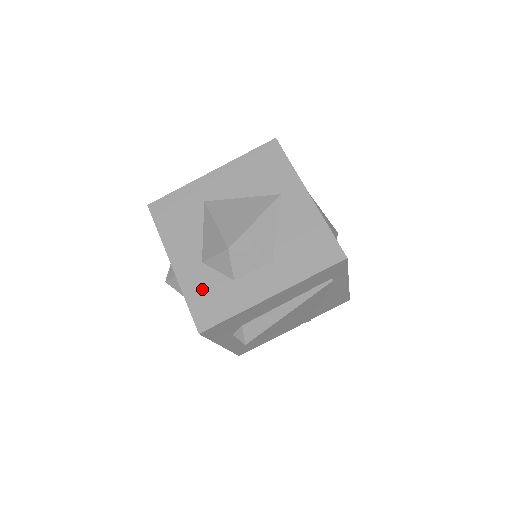
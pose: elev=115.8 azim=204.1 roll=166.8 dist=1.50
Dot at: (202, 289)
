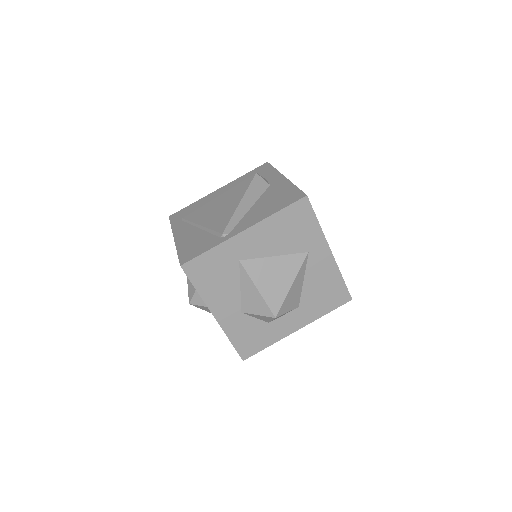
Dot at: (243, 332)
